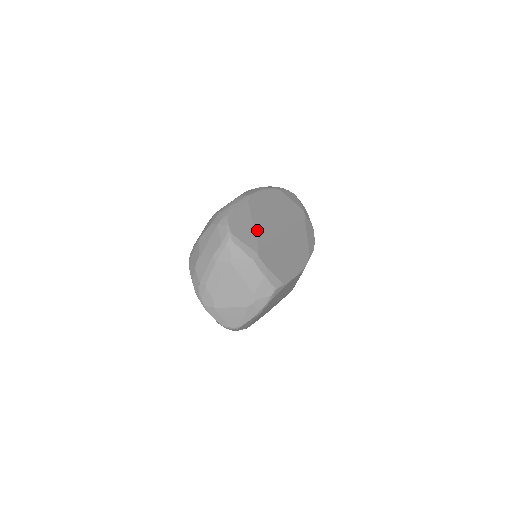
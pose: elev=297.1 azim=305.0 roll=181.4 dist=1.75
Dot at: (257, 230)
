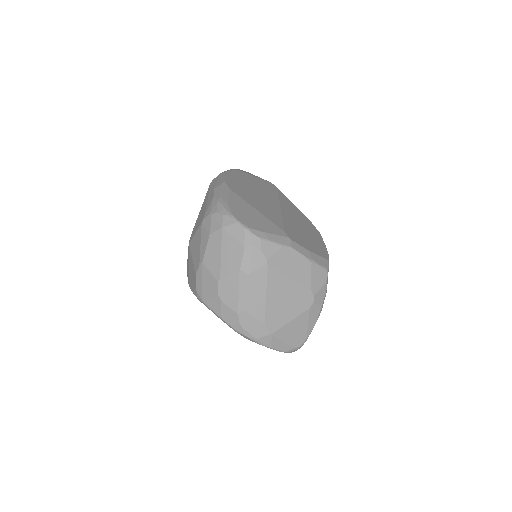
Dot at: (265, 214)
